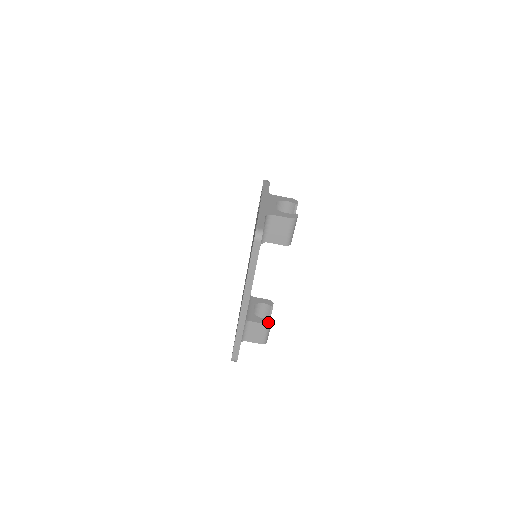
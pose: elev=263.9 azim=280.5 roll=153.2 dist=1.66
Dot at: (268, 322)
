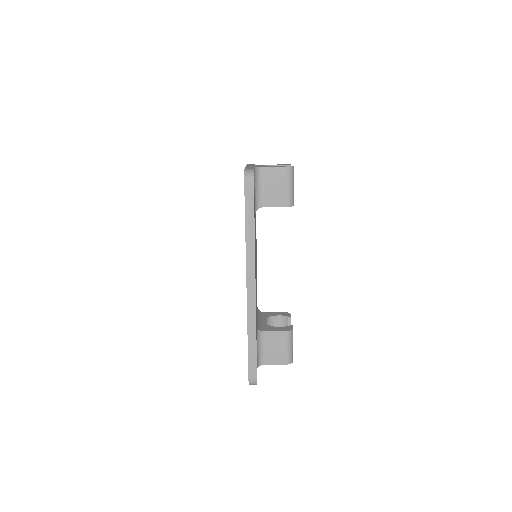
Dot at: (288, 329)
